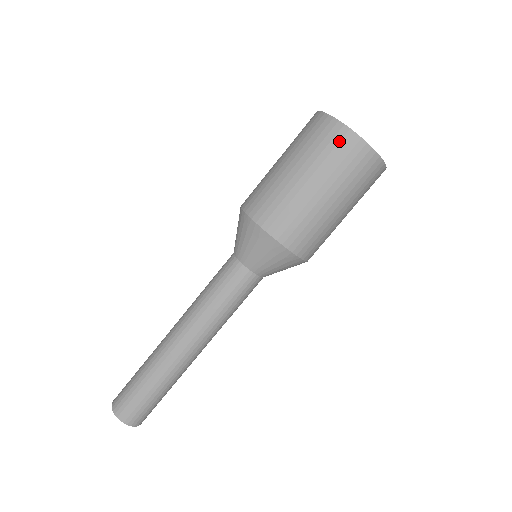
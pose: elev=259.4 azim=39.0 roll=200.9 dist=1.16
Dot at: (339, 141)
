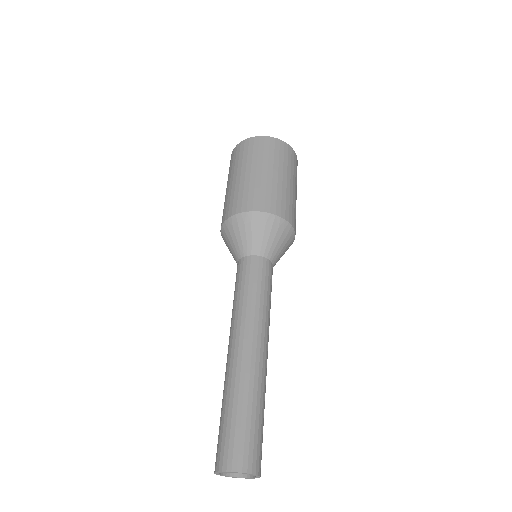
Dot at: (274, 146)
